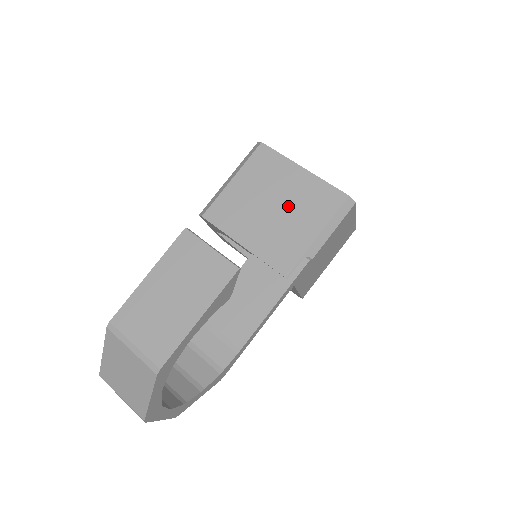
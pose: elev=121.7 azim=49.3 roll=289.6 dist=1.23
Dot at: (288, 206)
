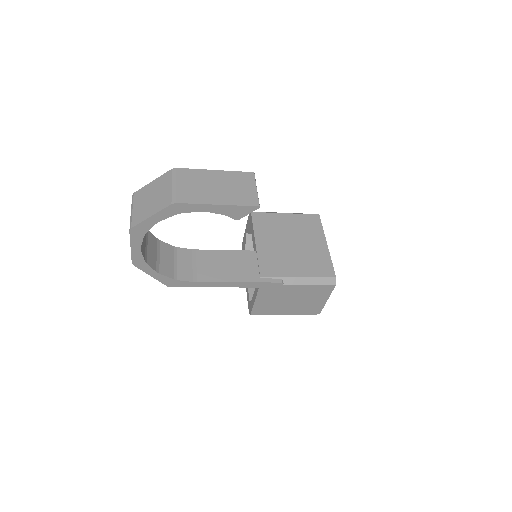
Dot at: (300, 251)
